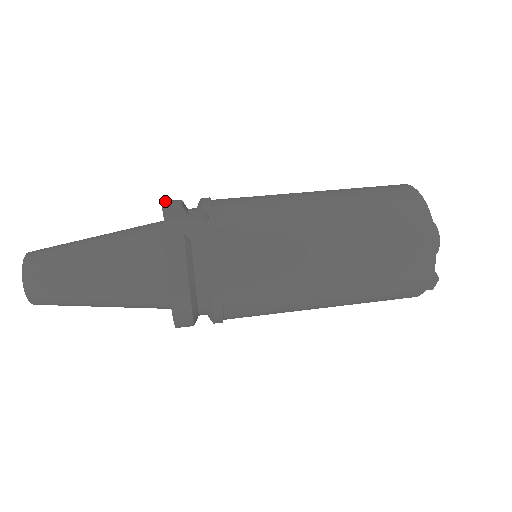
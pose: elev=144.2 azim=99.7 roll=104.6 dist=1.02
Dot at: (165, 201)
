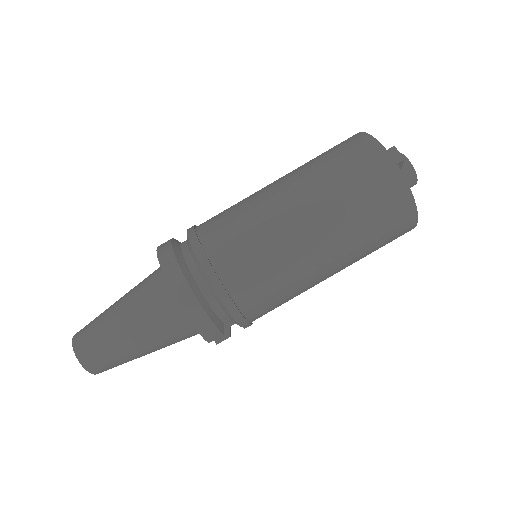
Dot at: (201, 333)
